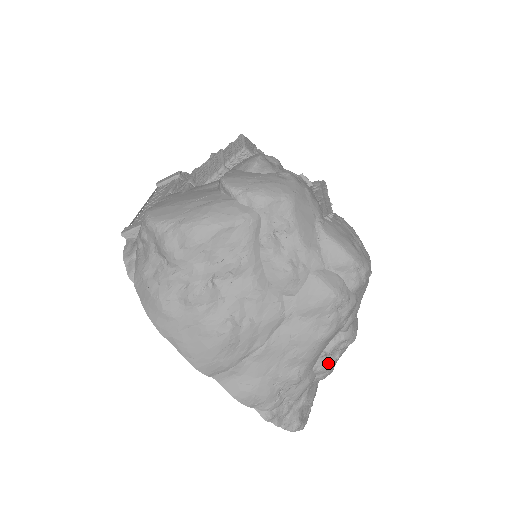
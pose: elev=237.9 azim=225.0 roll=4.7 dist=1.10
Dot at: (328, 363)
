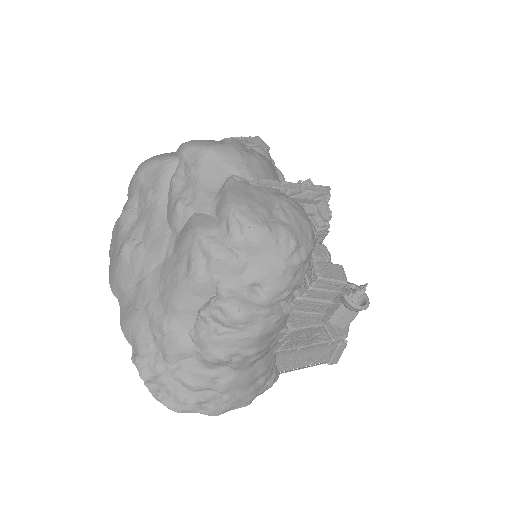
Dot at: (205, 334)
